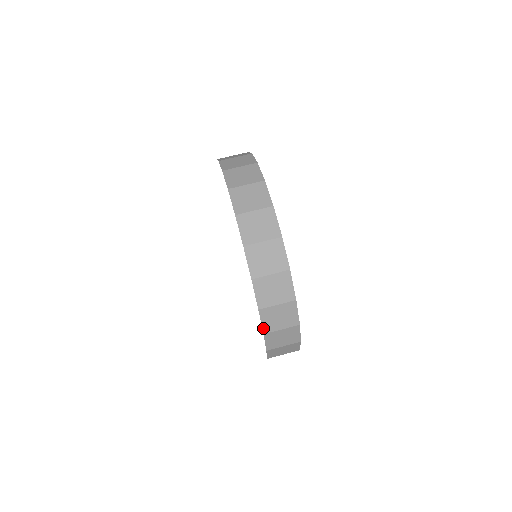
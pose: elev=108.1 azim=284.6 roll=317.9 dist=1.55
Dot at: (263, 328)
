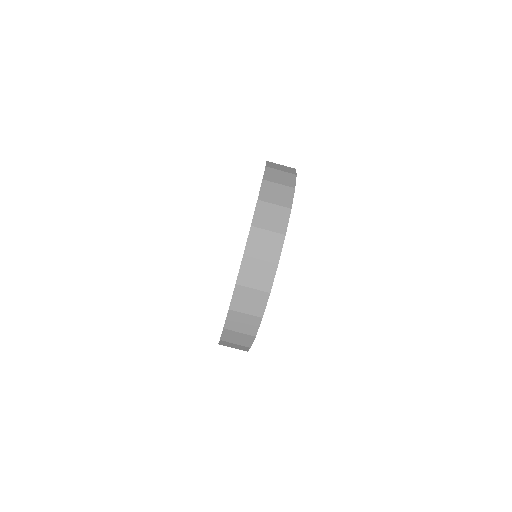
Dot at: occluded
